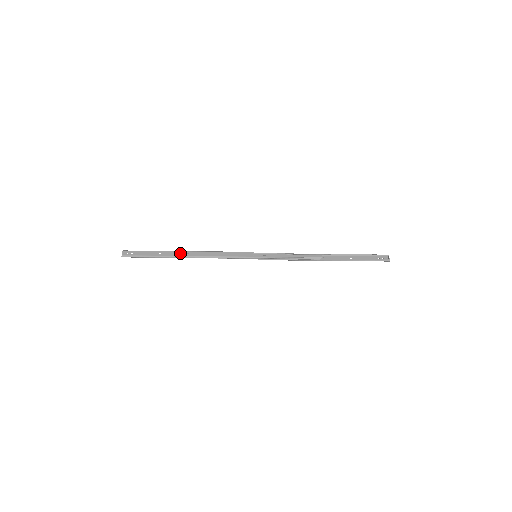
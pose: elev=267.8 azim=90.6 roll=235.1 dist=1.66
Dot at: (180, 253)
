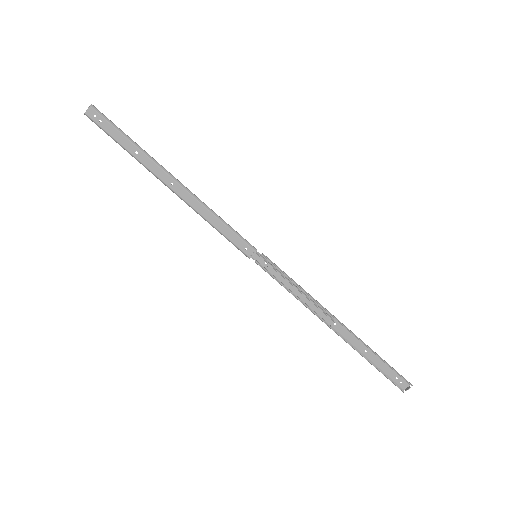
Dot at: (162, 174)
